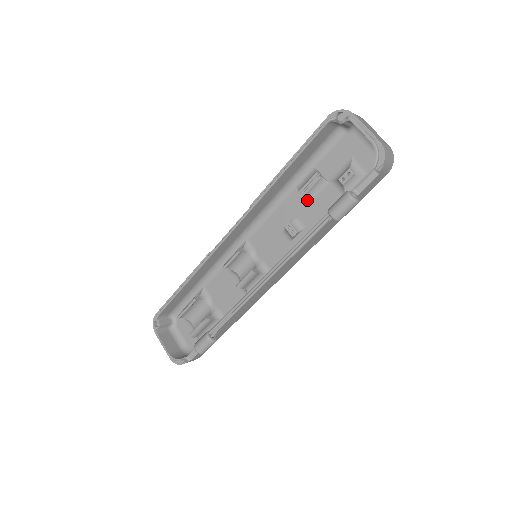
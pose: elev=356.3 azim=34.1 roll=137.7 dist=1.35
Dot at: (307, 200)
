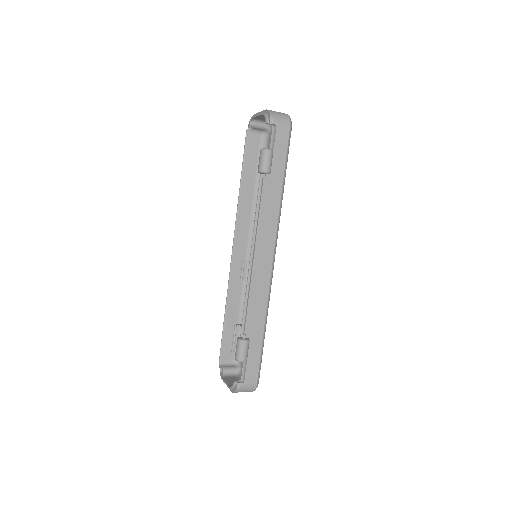
Dot at: occluded
